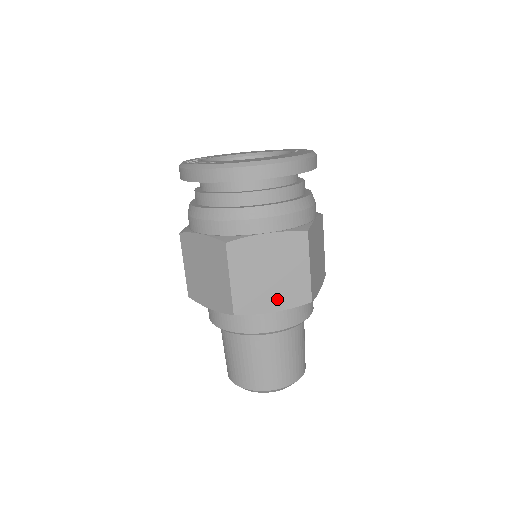
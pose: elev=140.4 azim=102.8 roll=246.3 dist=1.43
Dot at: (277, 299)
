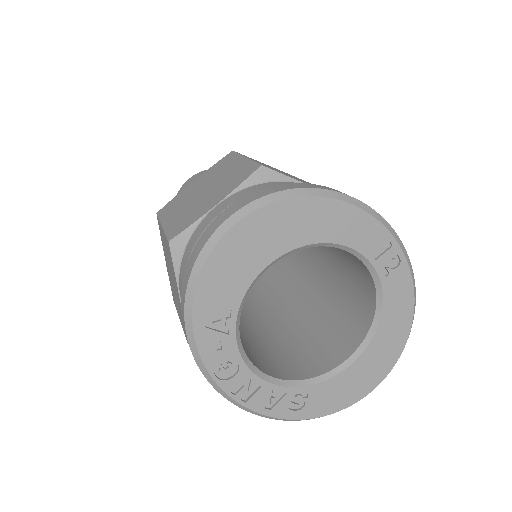
Dot at: occluded
